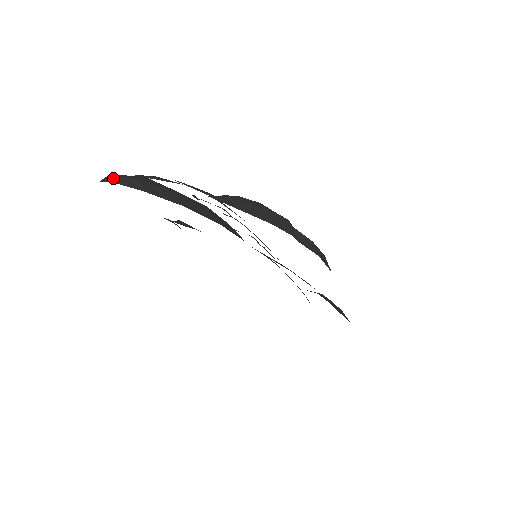
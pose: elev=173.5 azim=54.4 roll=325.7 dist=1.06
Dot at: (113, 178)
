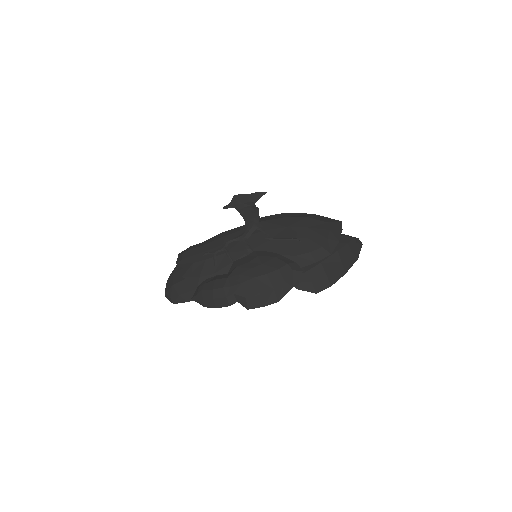
Dot at: (165, 295)
